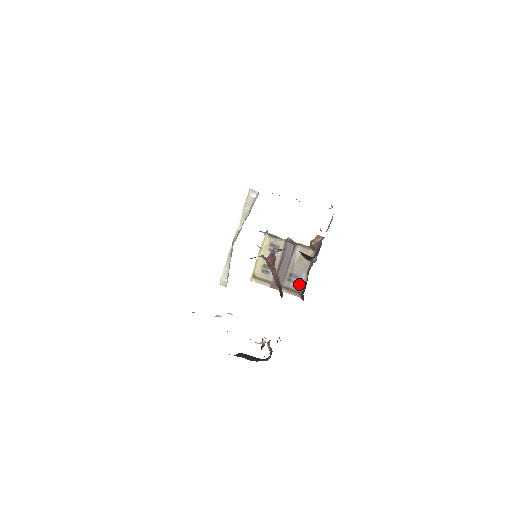
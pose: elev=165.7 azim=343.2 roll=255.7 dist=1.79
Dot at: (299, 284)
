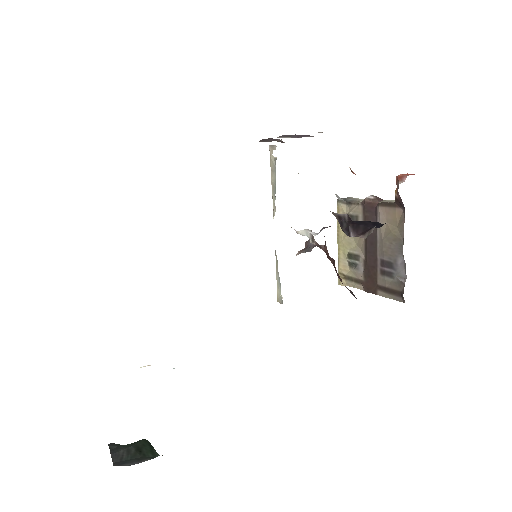
Dot at: (397, 278)
